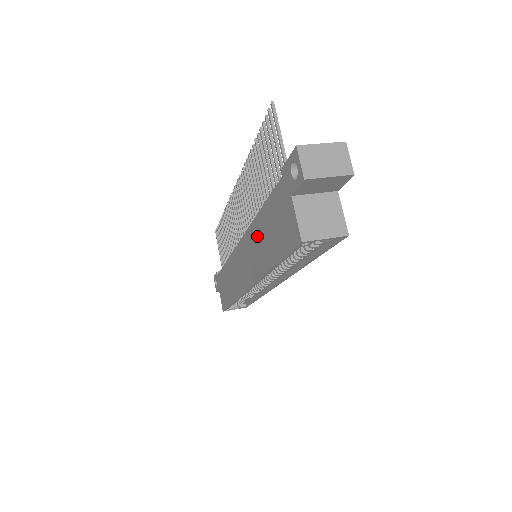
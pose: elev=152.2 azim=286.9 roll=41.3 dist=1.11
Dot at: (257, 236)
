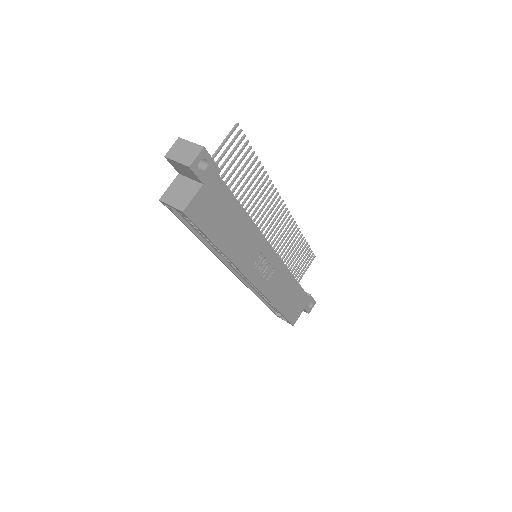
Dot at: occluded
